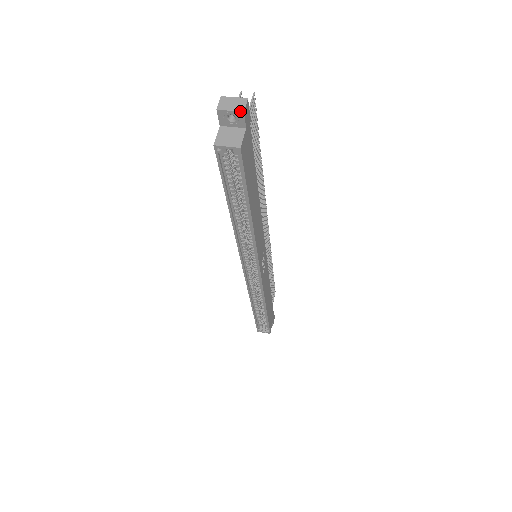
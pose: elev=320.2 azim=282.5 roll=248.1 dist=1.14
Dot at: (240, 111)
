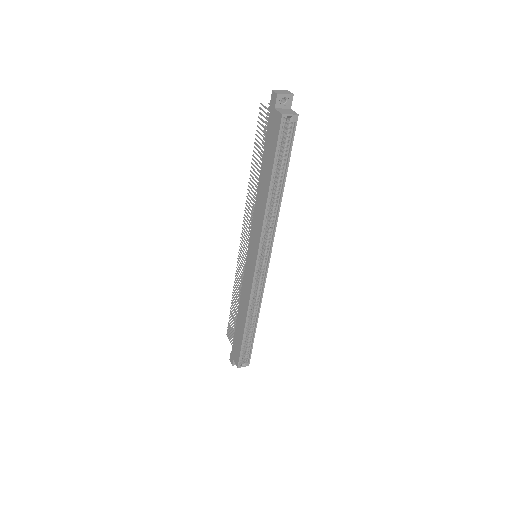
Dot at: (291, 94)
